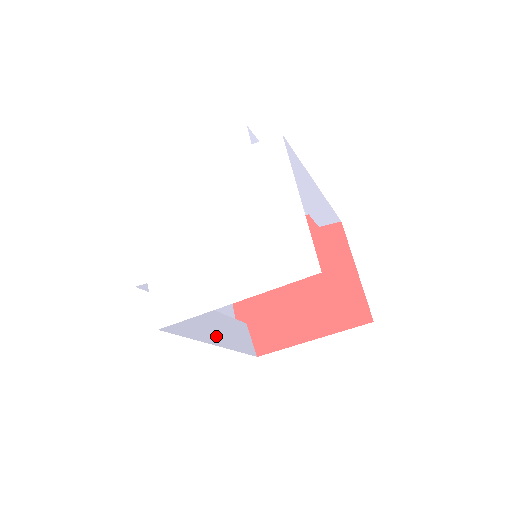
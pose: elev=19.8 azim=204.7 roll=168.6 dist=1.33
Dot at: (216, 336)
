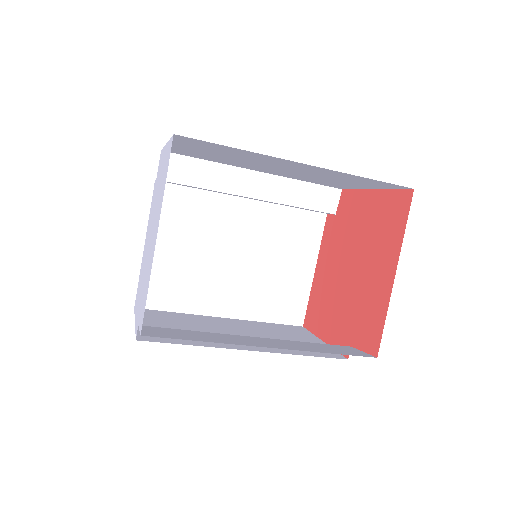
Dot at: (270, 345)
